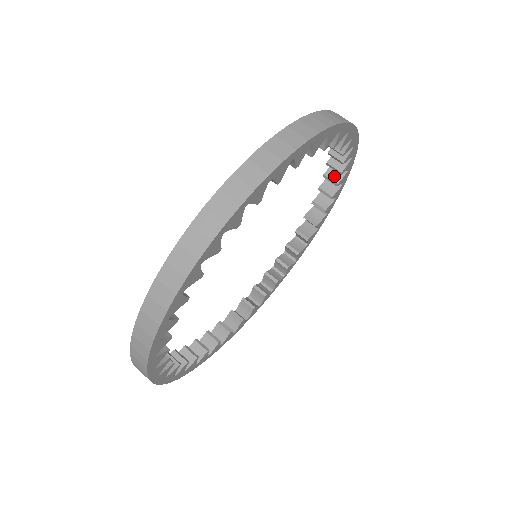
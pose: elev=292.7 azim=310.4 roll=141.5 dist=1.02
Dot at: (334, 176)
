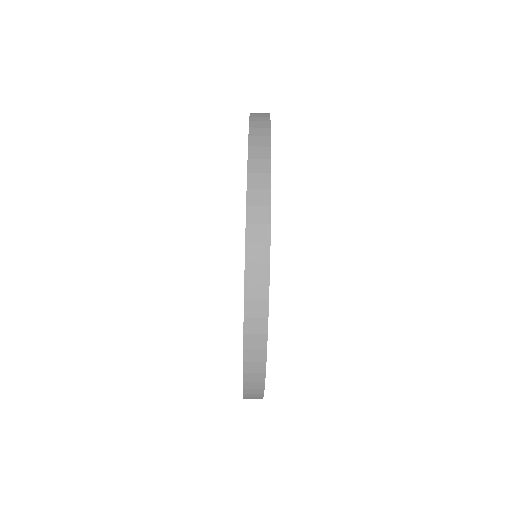
Dot at: occluded
